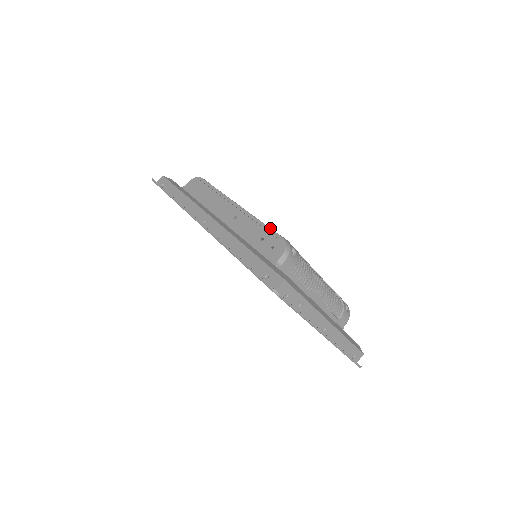
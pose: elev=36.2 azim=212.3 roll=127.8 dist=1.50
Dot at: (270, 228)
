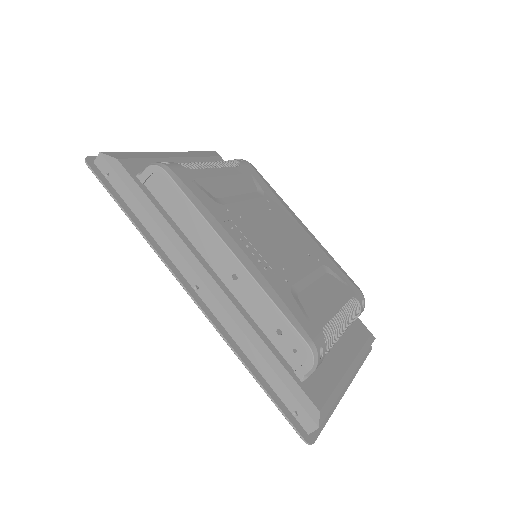
Dot at: (290, 323)
